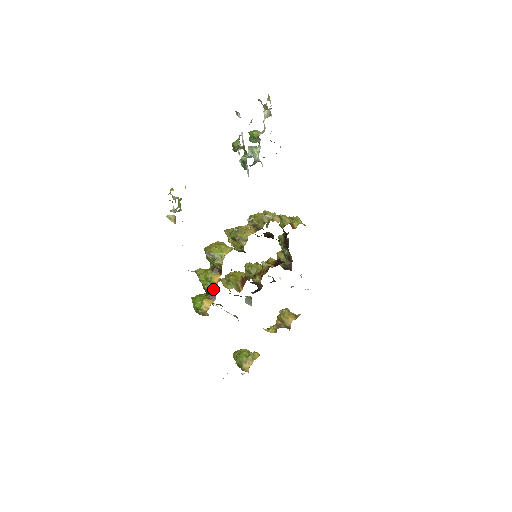
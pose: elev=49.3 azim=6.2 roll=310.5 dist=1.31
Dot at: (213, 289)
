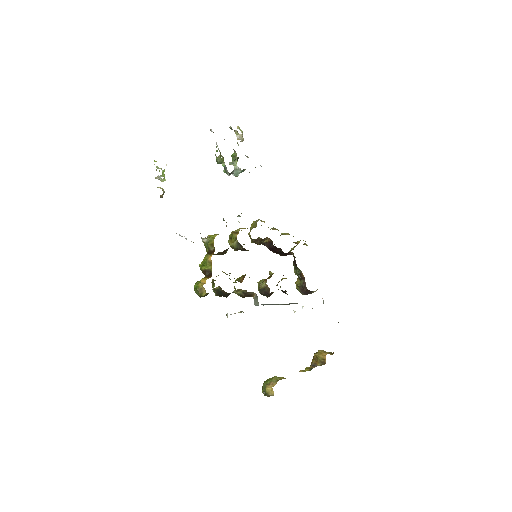
Dot at: (208, 267)
